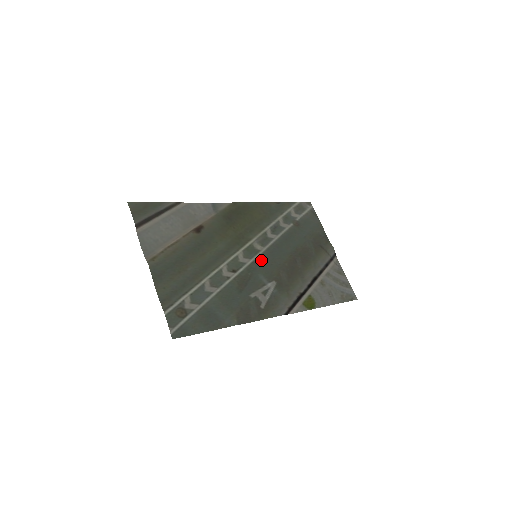
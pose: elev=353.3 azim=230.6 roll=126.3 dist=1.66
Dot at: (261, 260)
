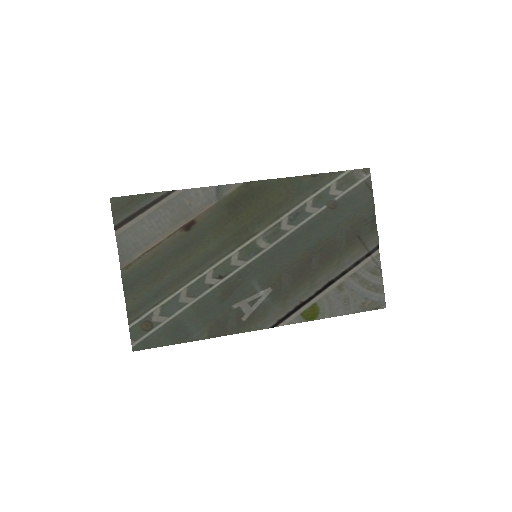
Dot at: (261, 261)
